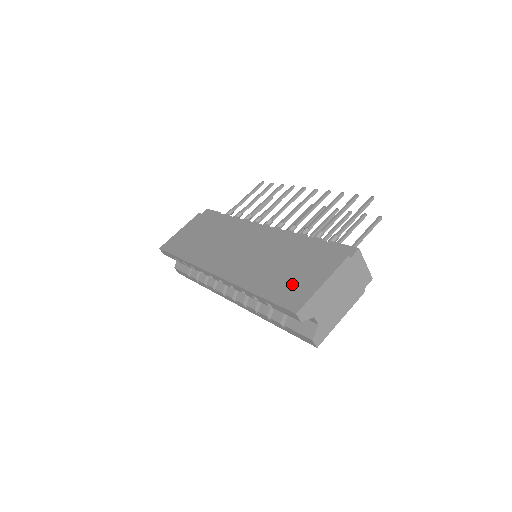
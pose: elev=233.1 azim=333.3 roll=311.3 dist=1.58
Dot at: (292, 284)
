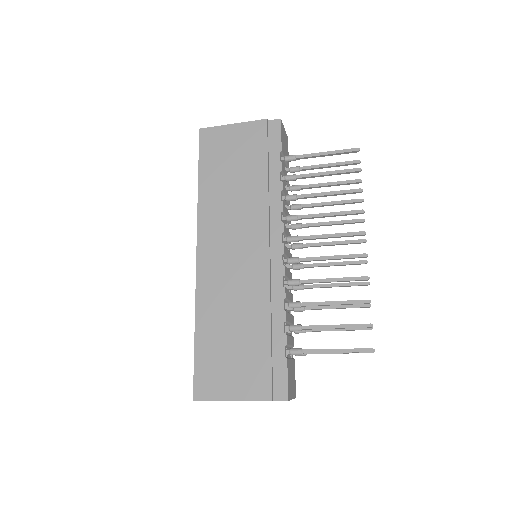
Dot at: (219, 367)
